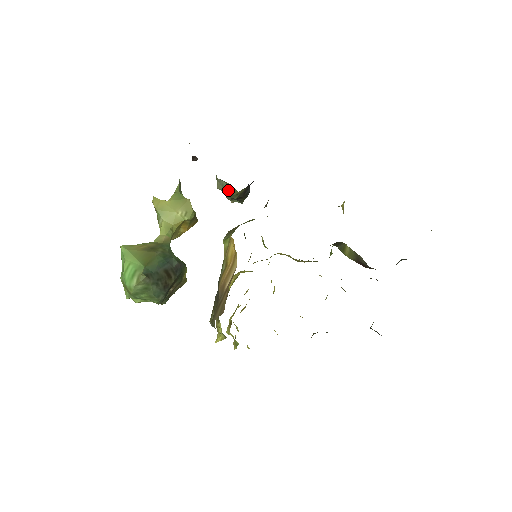
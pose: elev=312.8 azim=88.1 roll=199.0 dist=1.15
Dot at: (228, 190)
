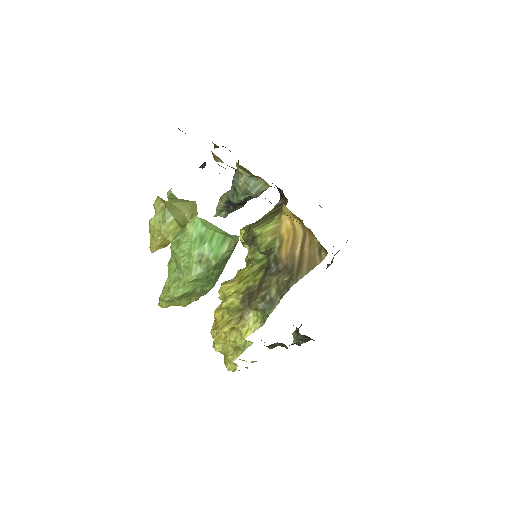
Dot at: (254, 188)
